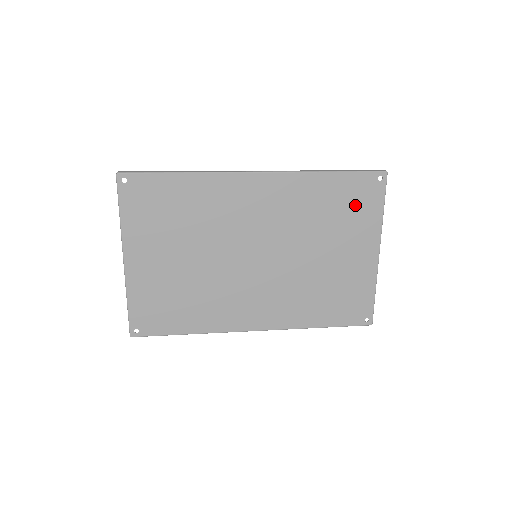
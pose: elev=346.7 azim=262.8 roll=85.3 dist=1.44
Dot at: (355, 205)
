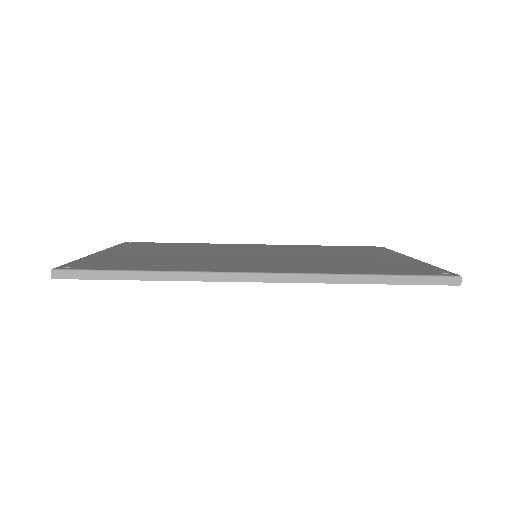
Dot at: (361, 250)
